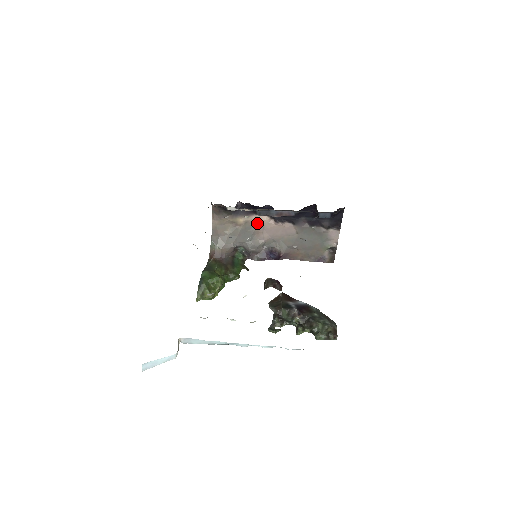
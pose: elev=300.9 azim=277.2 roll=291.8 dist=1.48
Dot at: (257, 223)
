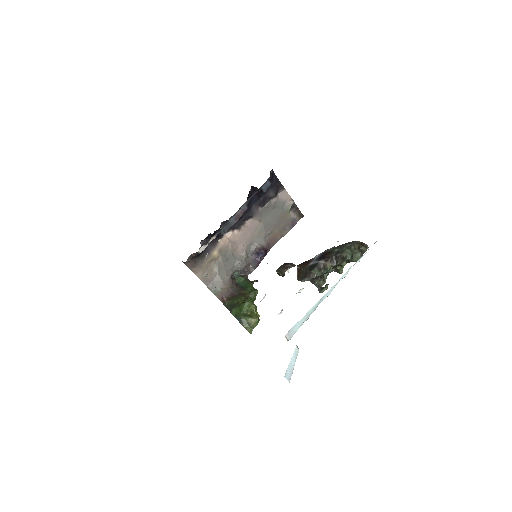
Dot at: (227, 244)
